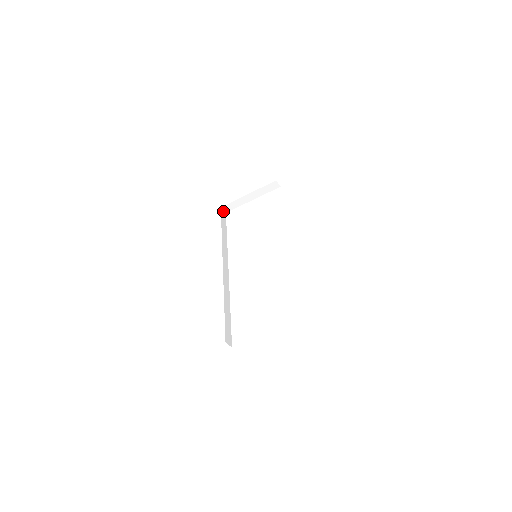
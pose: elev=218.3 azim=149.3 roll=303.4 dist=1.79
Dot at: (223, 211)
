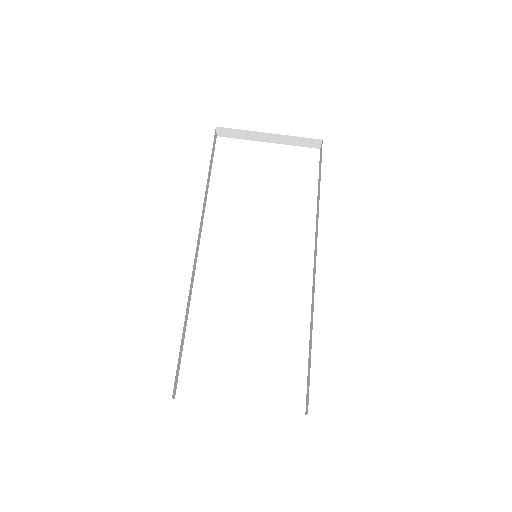
Dot at: (216, 133)
